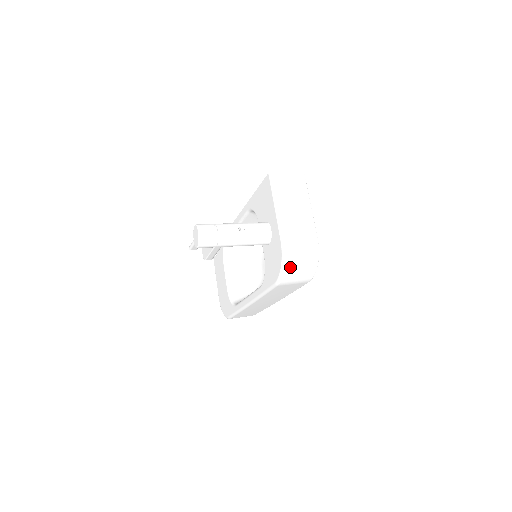
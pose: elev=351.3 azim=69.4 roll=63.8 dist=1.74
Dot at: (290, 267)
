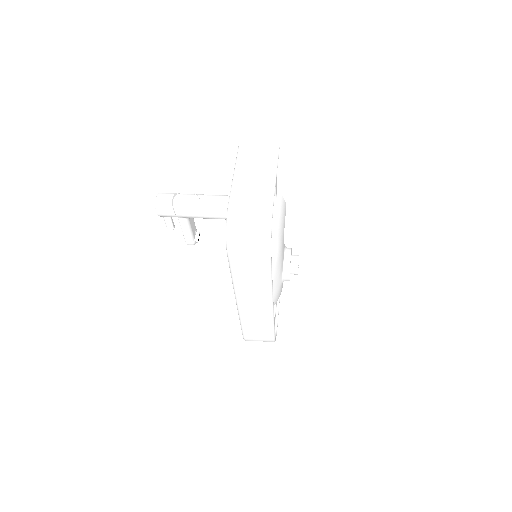
Dot at: (235, 230)
